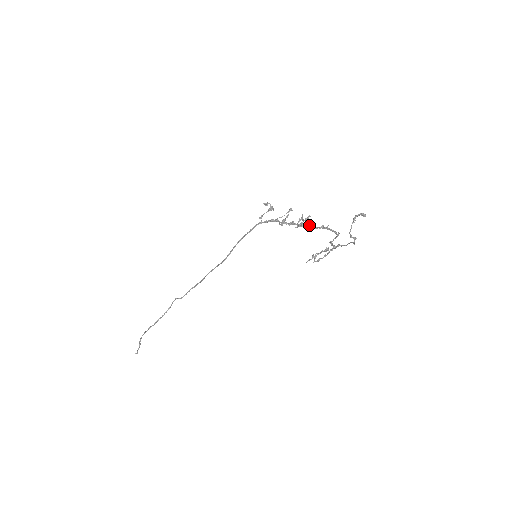
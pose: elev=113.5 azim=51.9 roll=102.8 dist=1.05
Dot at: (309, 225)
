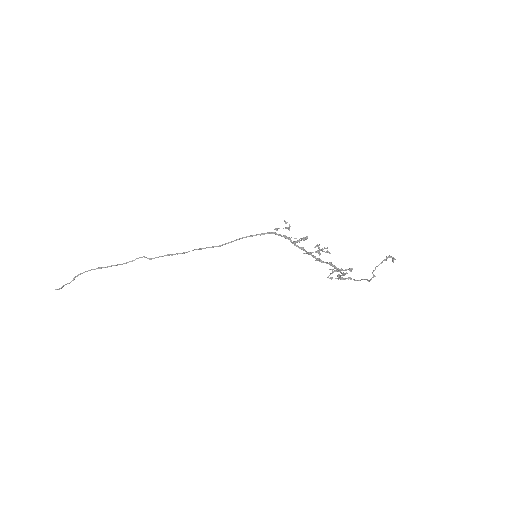
Dot at: occluded
